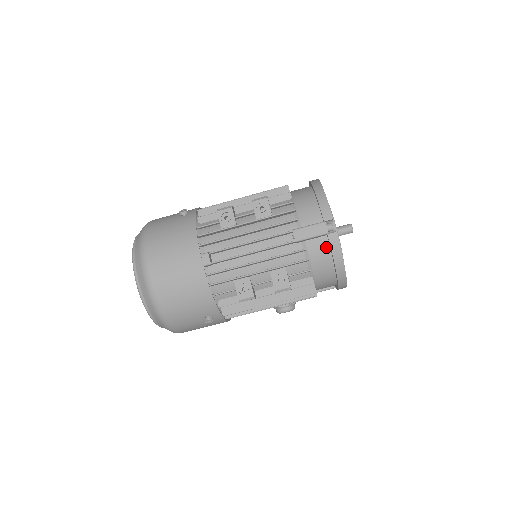
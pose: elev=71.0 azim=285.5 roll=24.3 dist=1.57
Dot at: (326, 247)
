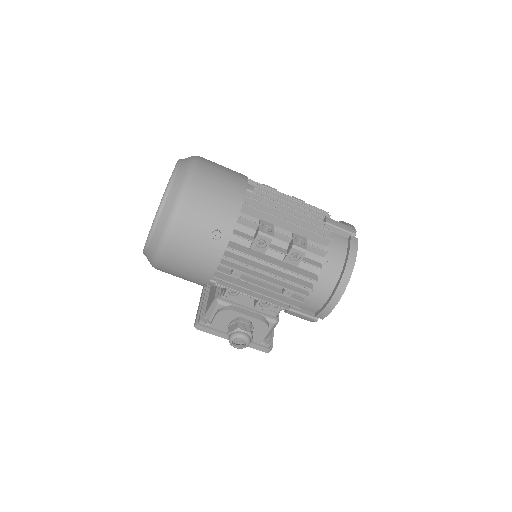
Dot at: (344, 245)
